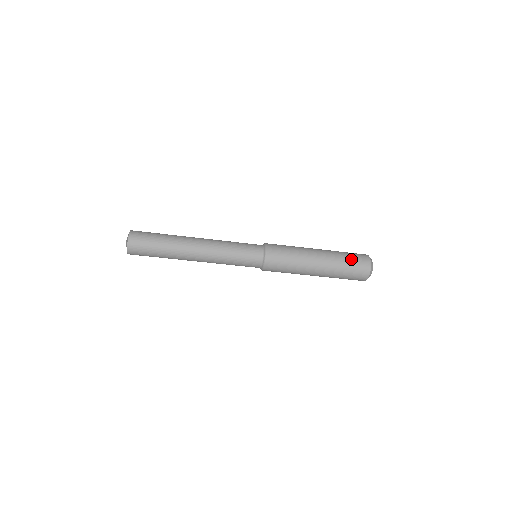
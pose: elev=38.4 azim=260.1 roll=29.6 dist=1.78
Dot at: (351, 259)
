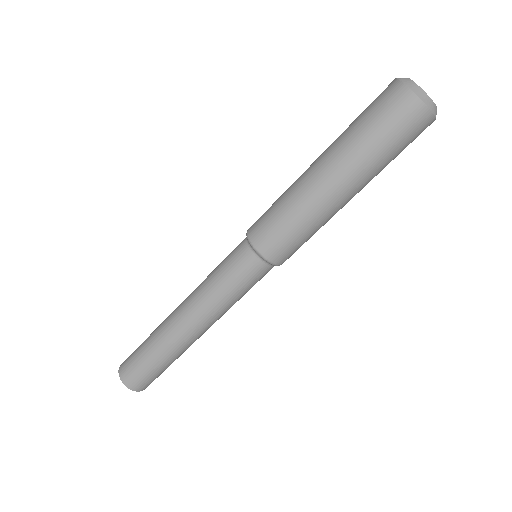
Dot at: (368, 117)
